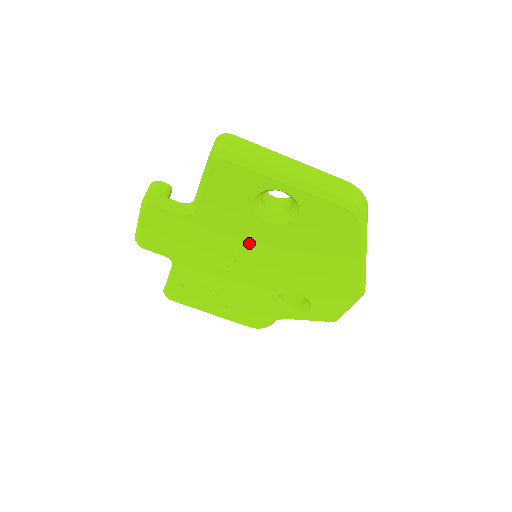
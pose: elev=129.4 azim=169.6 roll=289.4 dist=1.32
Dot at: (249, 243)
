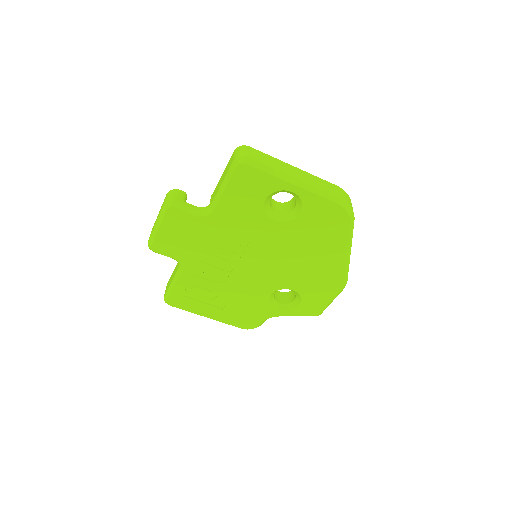
Dot at: (255, 241)
